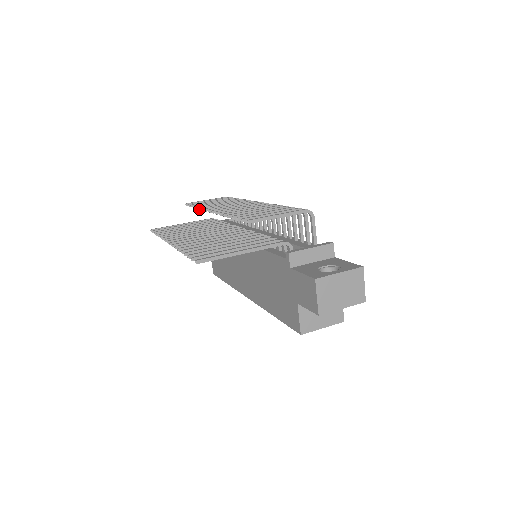
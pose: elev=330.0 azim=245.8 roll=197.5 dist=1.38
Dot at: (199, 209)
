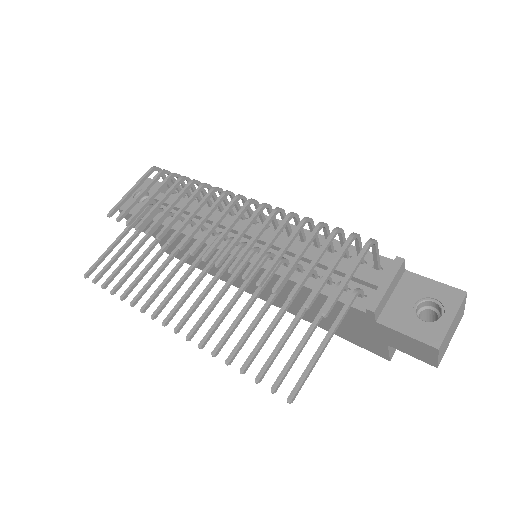
Dot at: occluded
